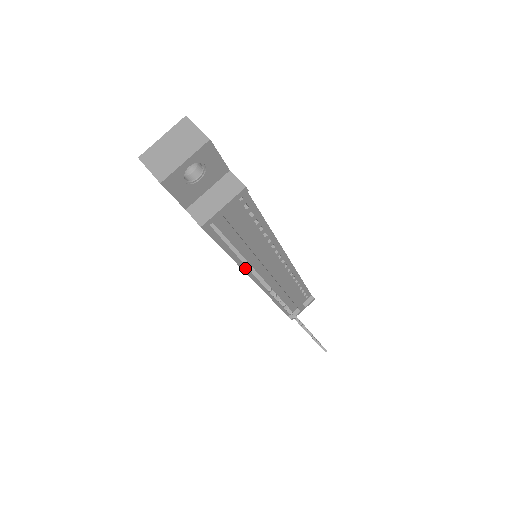
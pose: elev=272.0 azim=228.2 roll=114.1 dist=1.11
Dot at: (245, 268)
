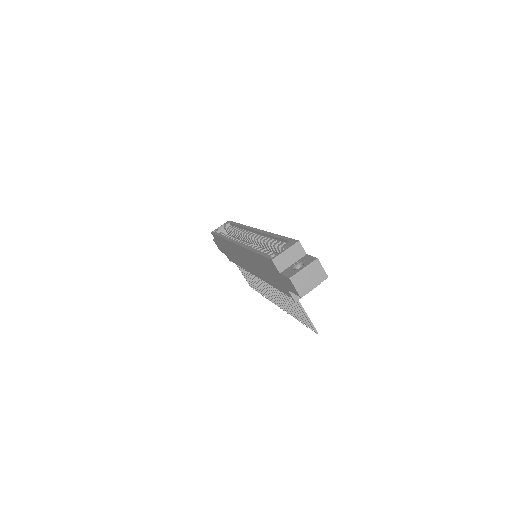
Dot at: occluded
